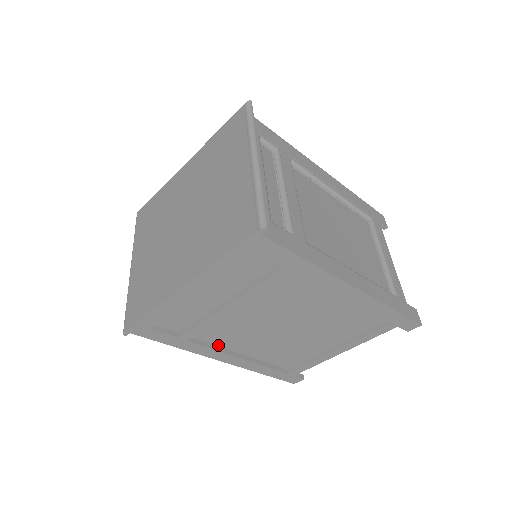
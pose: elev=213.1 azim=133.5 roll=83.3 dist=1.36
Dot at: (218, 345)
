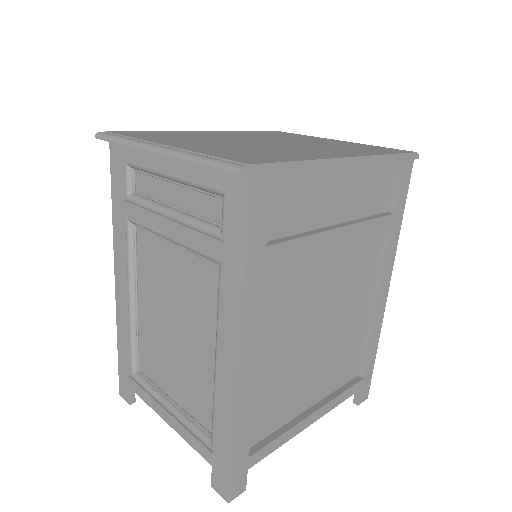
Dot at: occluded
